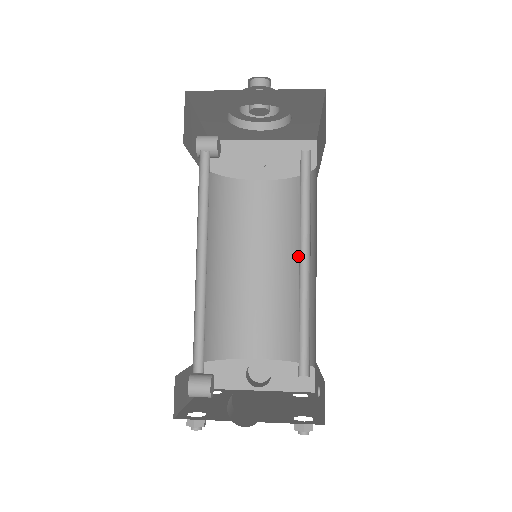
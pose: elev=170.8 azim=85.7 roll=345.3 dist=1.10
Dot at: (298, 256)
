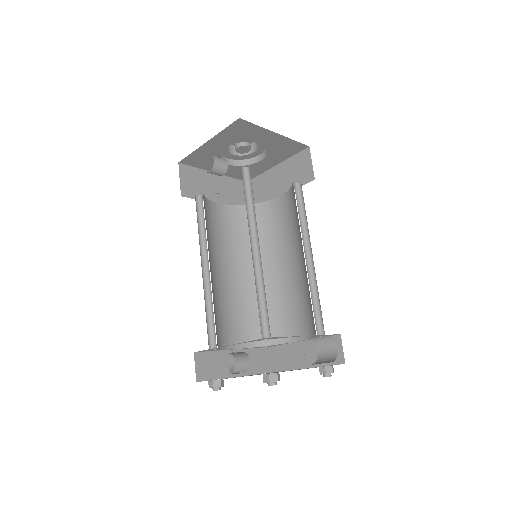
Dot at: occluded
